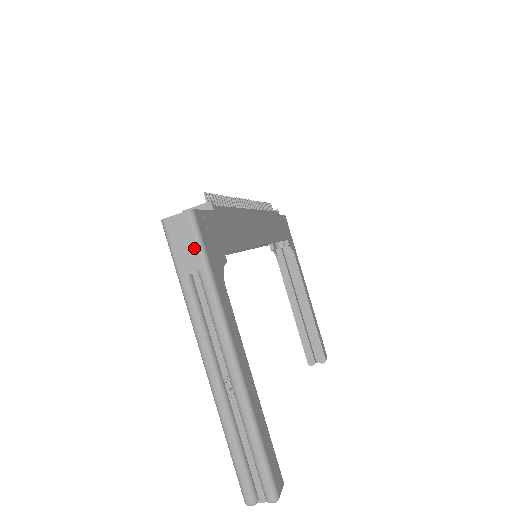
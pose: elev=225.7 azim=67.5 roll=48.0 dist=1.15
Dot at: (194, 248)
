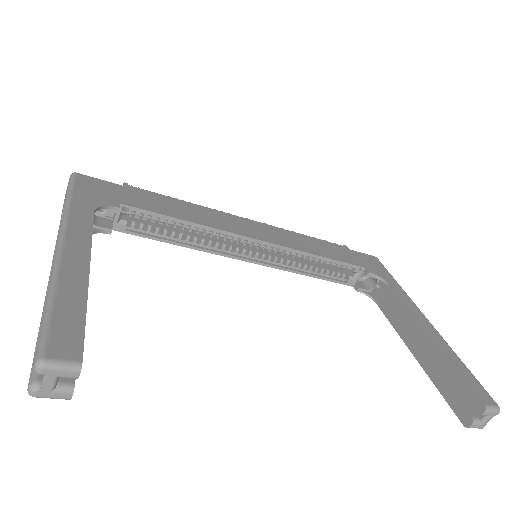
Dot at: (67, 192)
